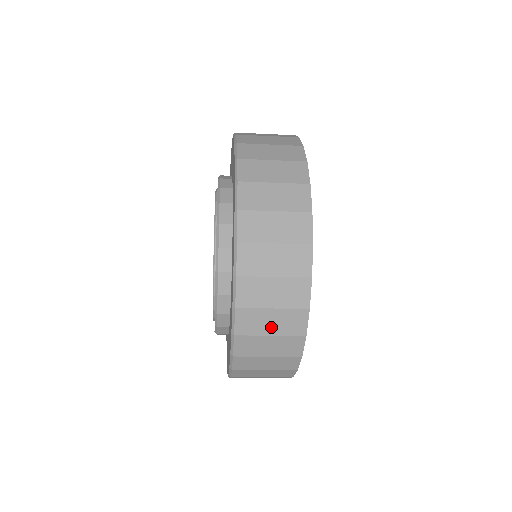
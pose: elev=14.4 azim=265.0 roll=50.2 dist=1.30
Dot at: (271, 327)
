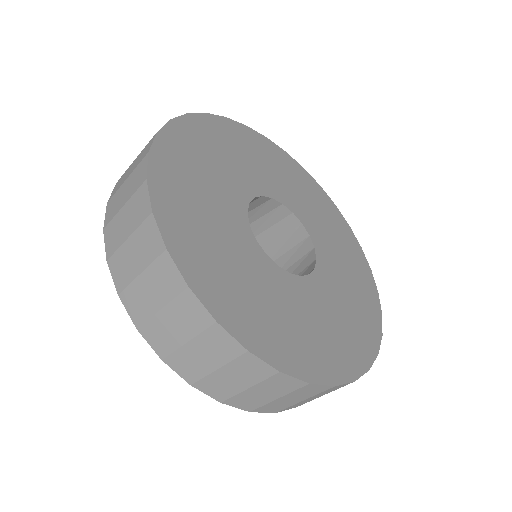
Dot at: (179, 332)
